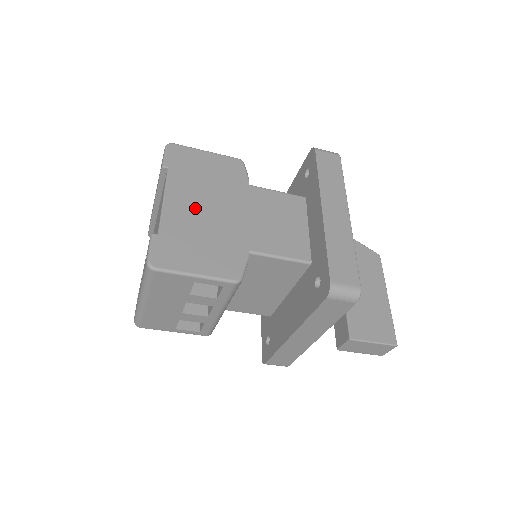
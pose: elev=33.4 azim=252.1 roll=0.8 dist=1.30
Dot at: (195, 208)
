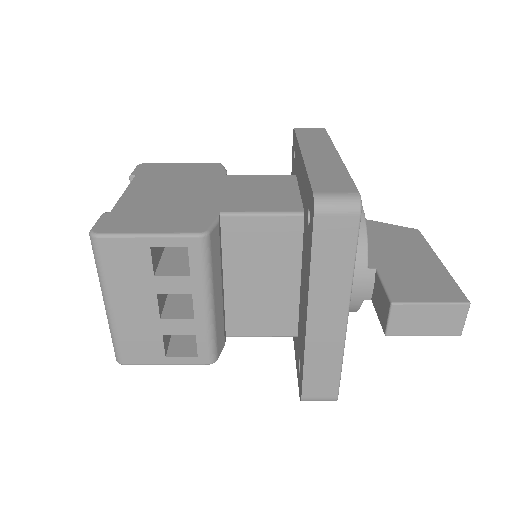
Dot at: (159, 193)
